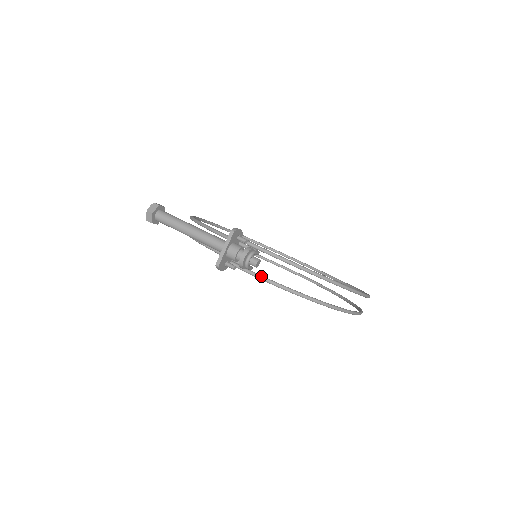
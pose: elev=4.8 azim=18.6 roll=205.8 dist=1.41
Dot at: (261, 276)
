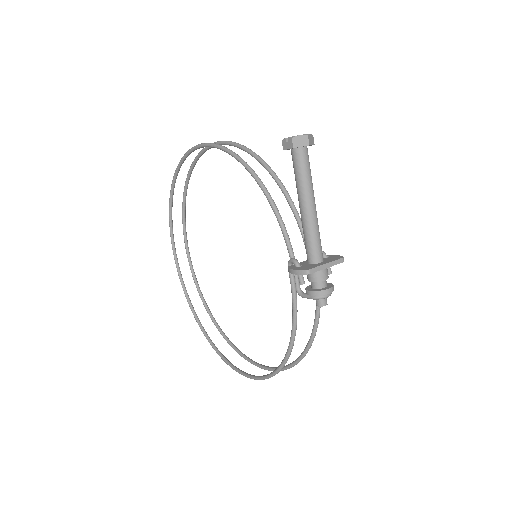
Dot at: occluded
